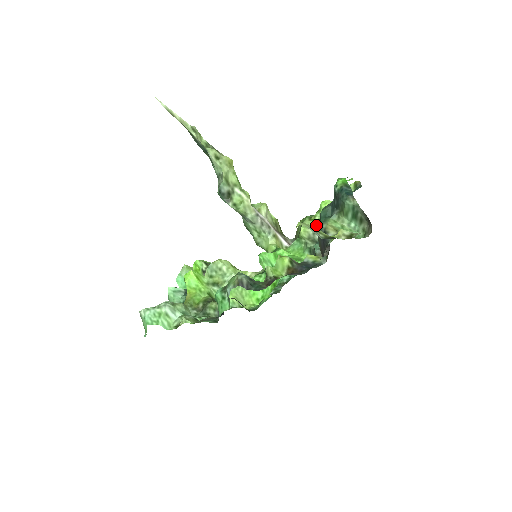
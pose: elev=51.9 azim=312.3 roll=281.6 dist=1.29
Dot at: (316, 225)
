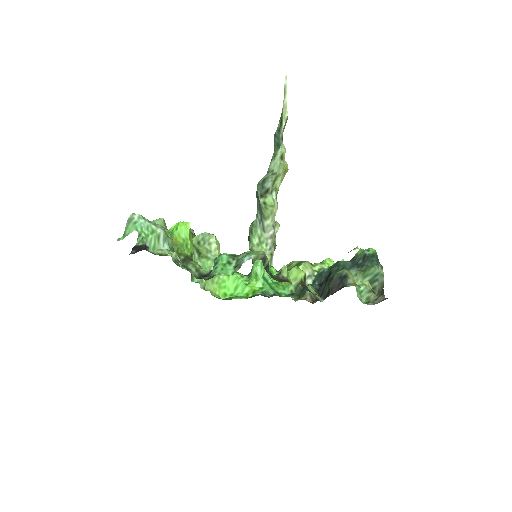
Dot at: (314, 271)
